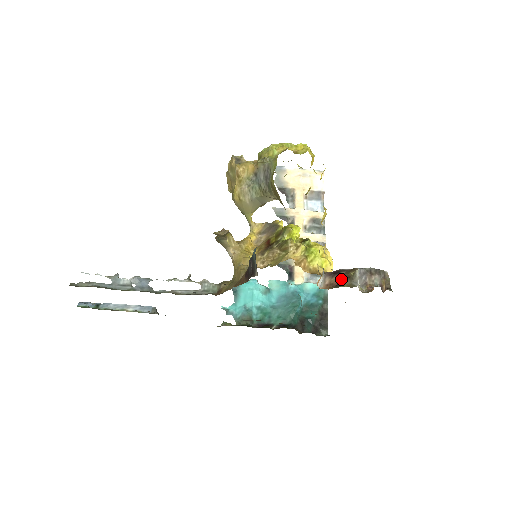
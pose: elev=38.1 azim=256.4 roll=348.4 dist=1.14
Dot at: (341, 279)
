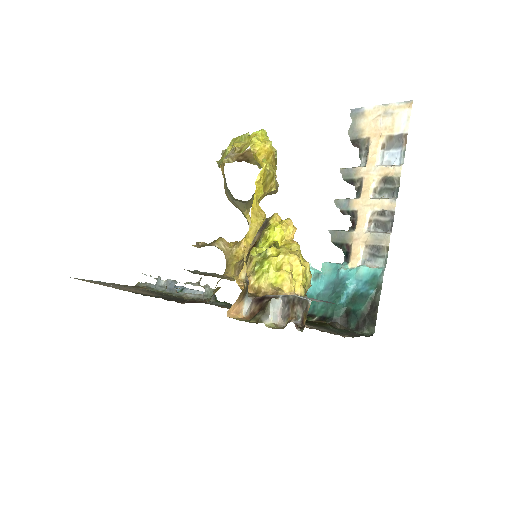
Dot at: (261, 309)
